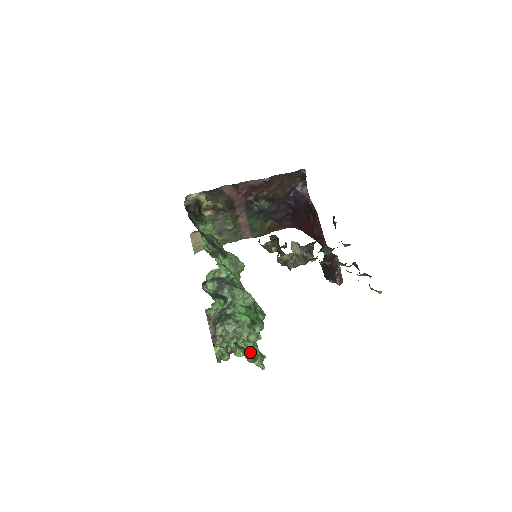
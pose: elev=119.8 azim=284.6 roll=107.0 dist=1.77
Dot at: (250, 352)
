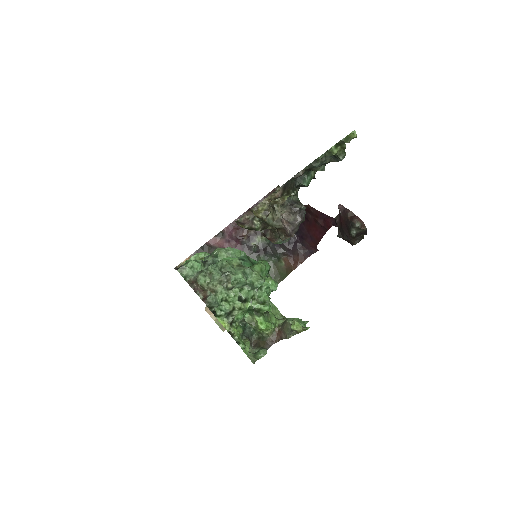
Dot at: (284, 326)
